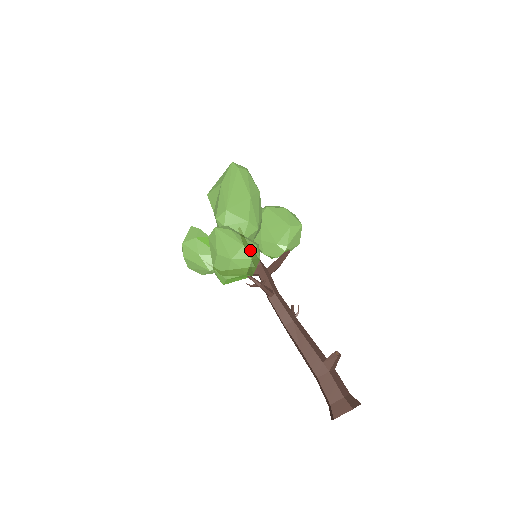
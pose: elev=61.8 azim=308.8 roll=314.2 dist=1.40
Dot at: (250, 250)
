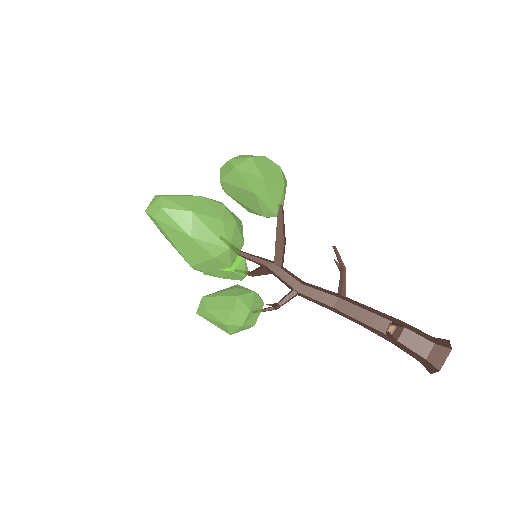
Dot at: (233, 321)
